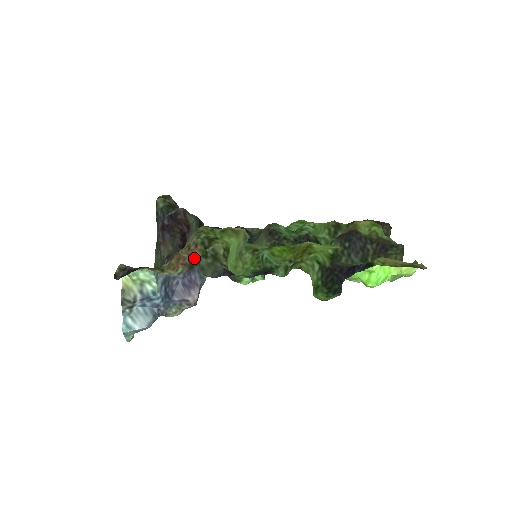
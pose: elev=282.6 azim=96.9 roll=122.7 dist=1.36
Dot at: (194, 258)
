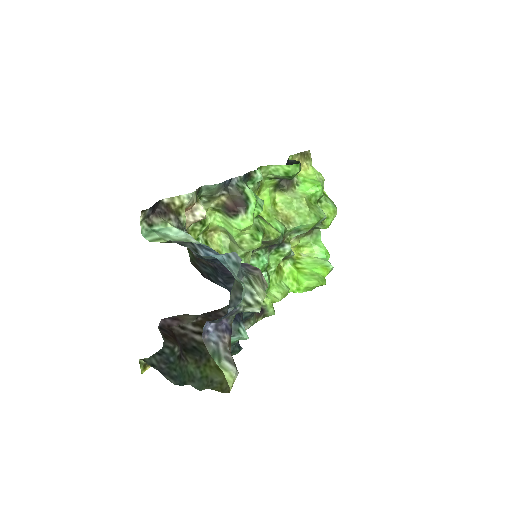
Dot at: occluded
